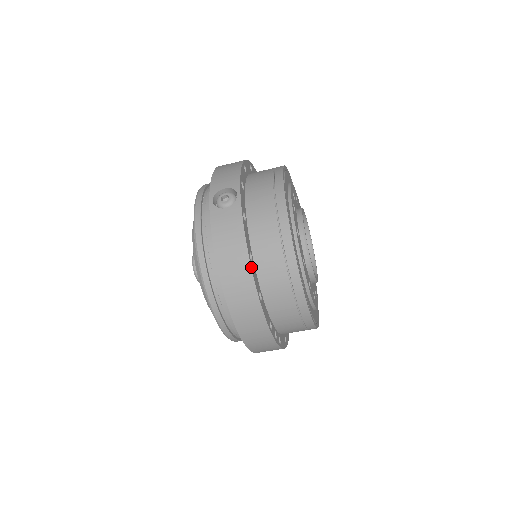
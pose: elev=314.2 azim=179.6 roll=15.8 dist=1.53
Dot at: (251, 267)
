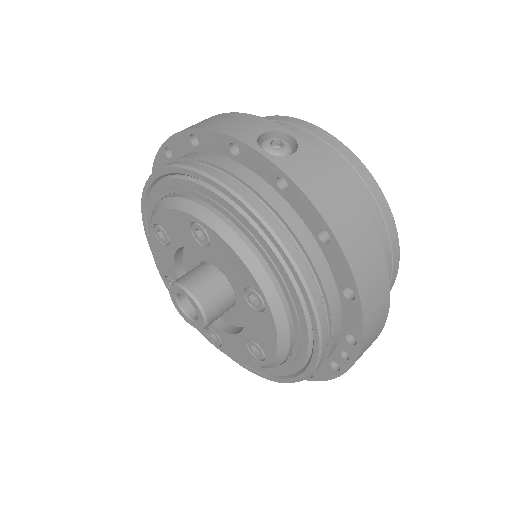
Dot at: (371, 222)
